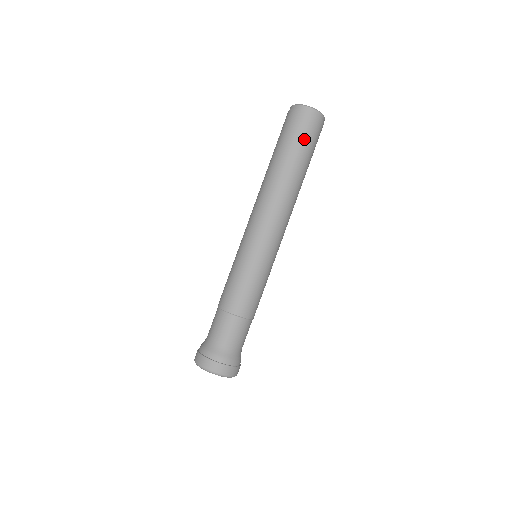
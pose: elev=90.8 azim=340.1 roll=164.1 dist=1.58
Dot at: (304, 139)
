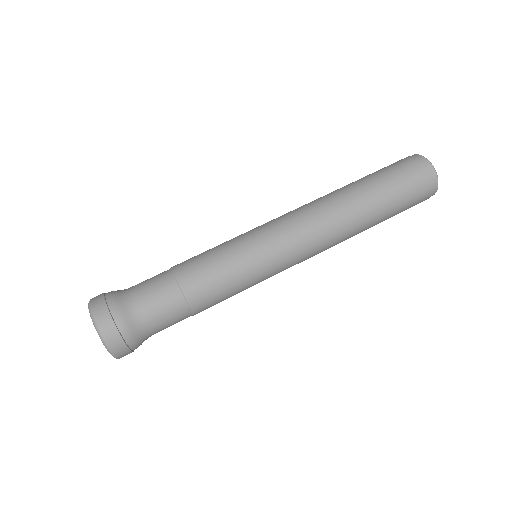
Dot at: (396, 176)
